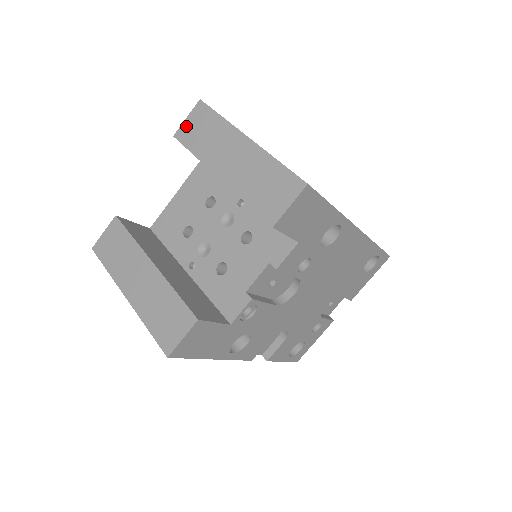
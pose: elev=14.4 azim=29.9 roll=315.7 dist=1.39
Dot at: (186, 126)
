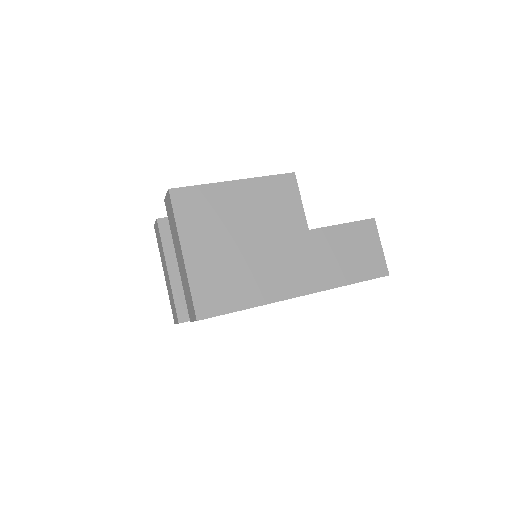
Dot at: (166, 201)
